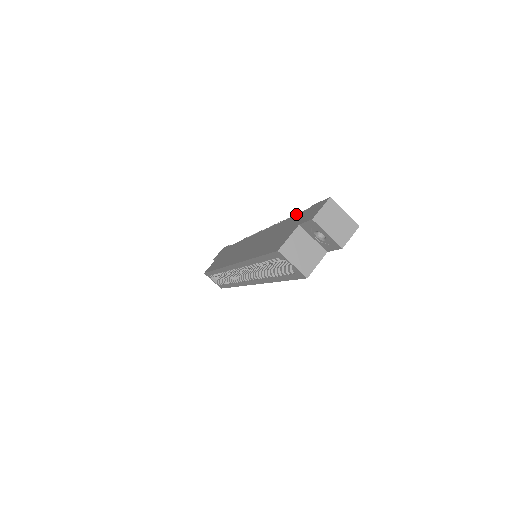
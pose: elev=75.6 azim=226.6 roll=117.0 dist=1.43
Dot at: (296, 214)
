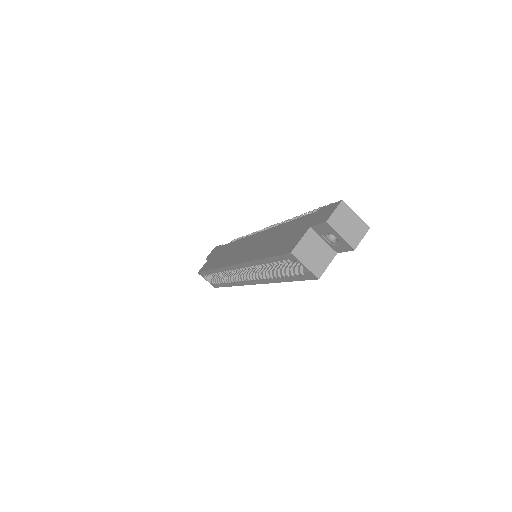
Dot at: (300, 215)
